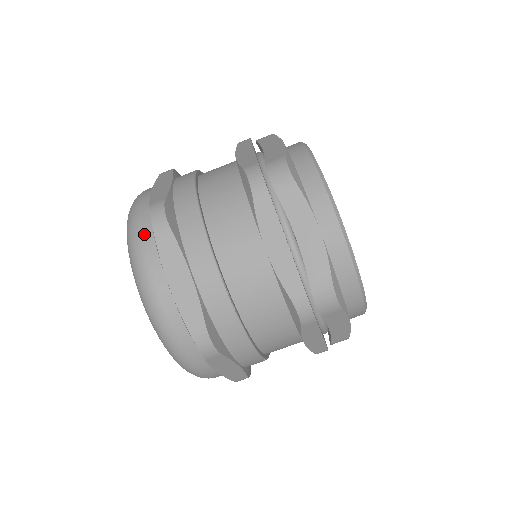
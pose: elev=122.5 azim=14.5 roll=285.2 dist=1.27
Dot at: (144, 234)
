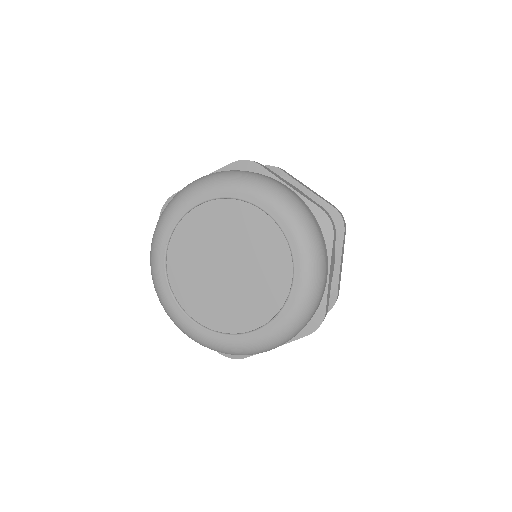
Dot at: (245, 171)
